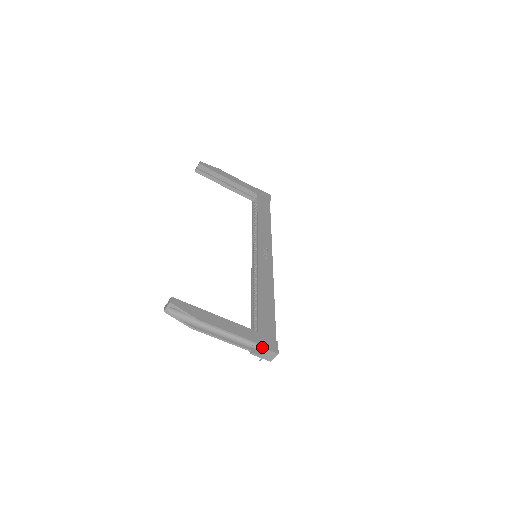
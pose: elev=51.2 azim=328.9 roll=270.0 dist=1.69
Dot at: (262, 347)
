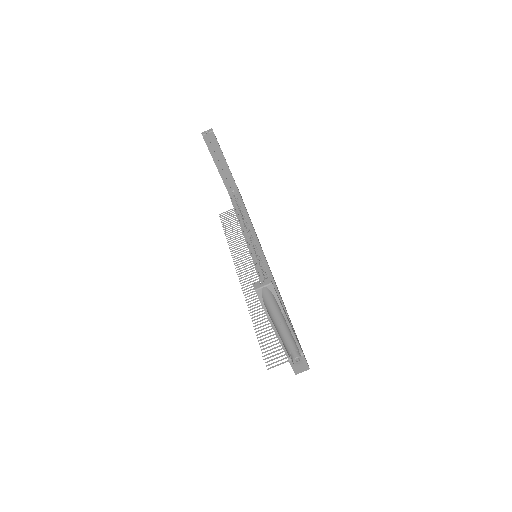
Dot at: occluded
